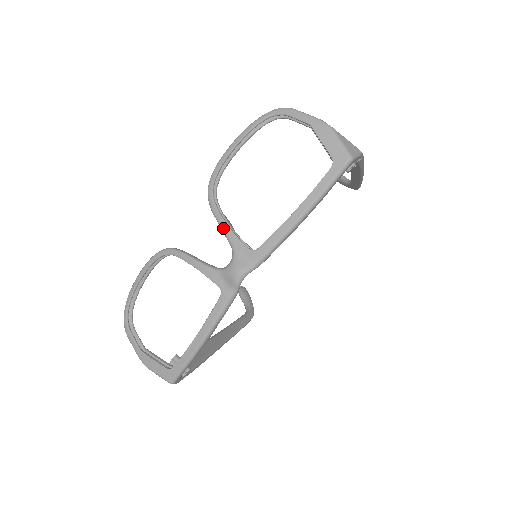
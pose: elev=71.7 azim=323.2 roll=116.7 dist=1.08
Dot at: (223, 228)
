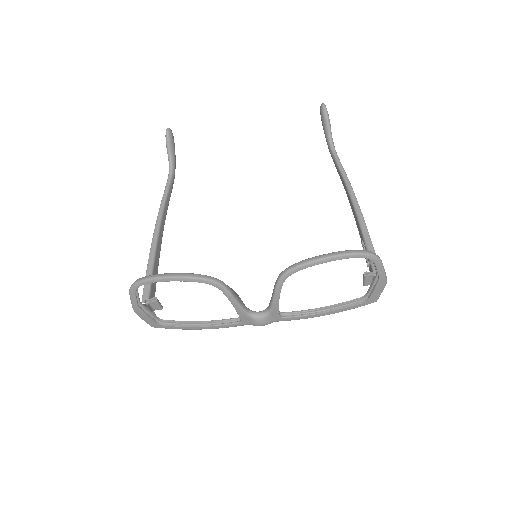
Dot at: (275, 302)
